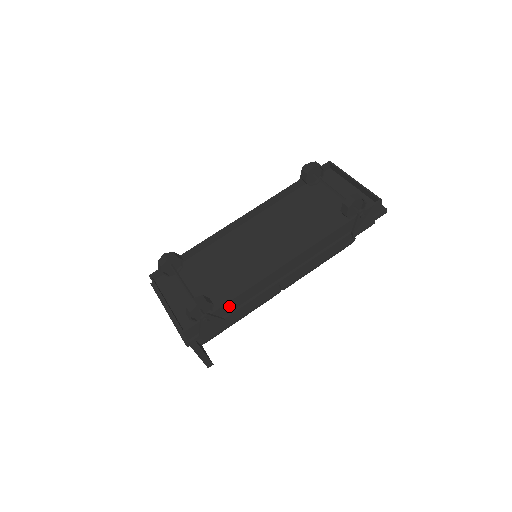
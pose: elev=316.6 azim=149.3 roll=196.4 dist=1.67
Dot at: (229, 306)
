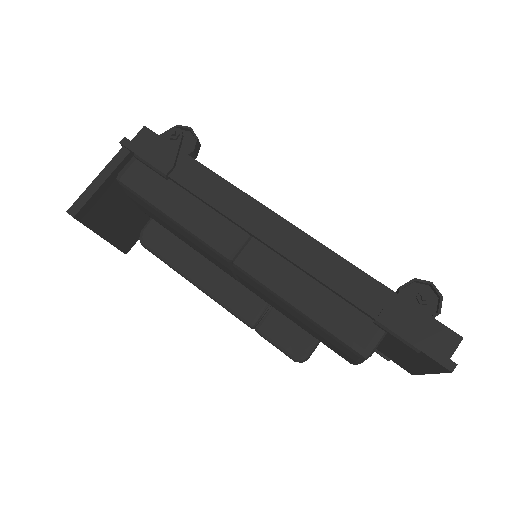
Dot at: (195, 171)
